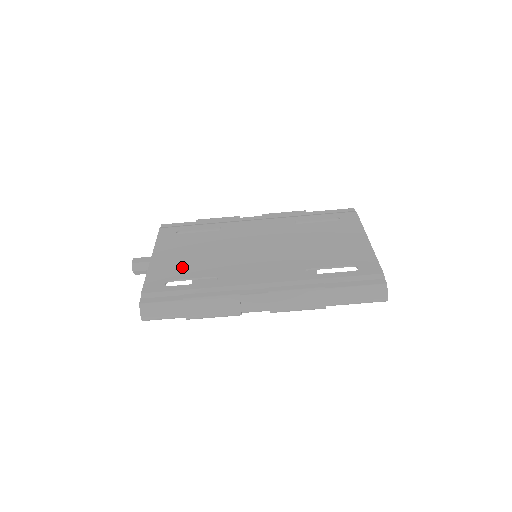
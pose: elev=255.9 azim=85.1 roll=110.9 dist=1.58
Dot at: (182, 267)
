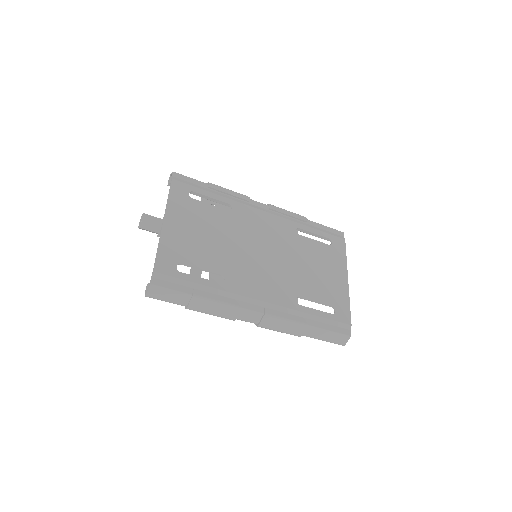
Dot at: (193, 250)
